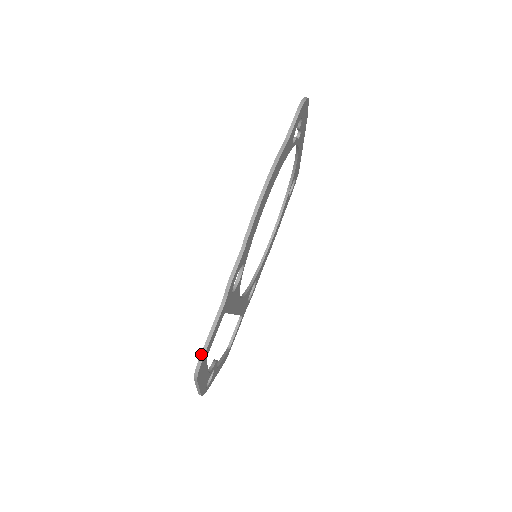
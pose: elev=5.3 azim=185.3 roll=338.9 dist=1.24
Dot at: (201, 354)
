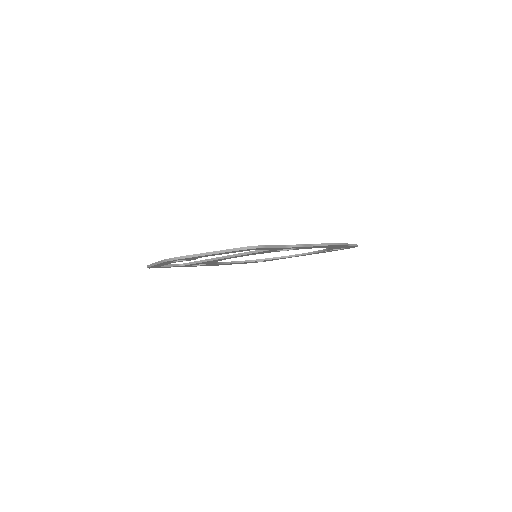
Dot at: (265, 245)
